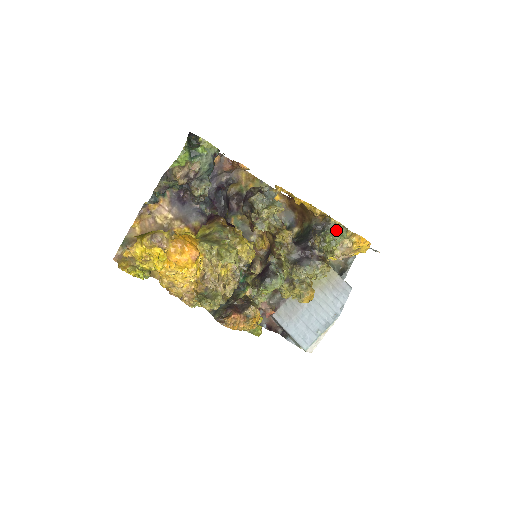
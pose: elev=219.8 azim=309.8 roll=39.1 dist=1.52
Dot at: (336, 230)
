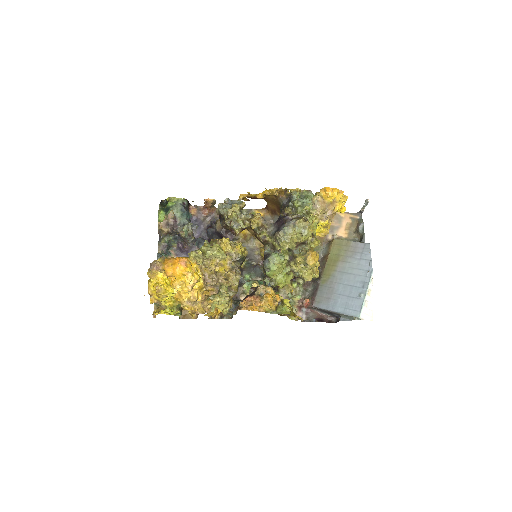
Dot at: (302, 197)
